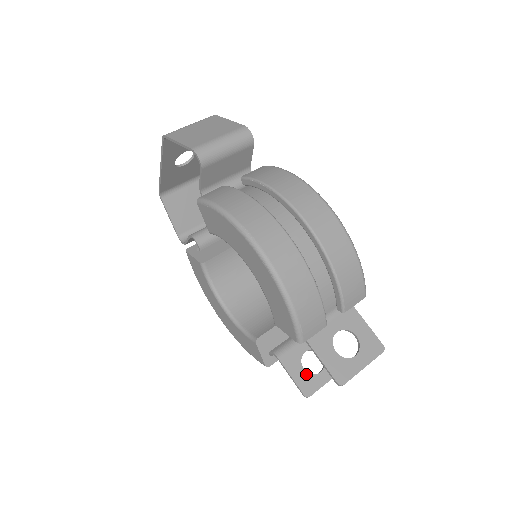
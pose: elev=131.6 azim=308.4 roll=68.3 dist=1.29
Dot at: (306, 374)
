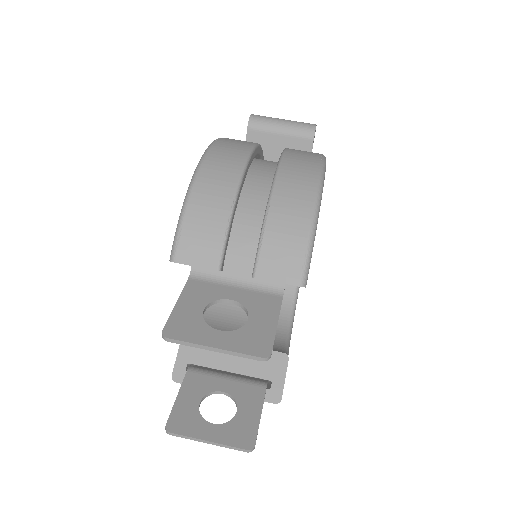
Dot at: (196, 409)
